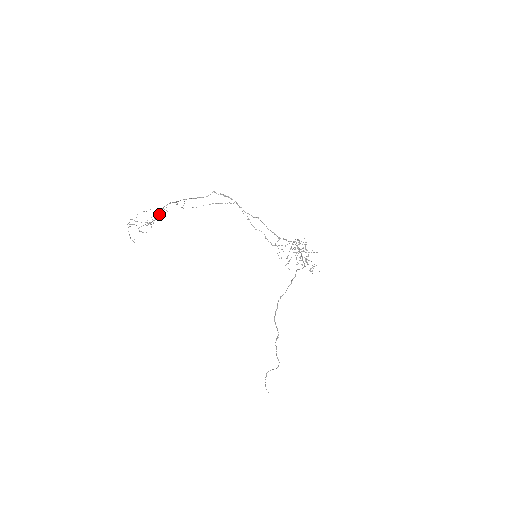
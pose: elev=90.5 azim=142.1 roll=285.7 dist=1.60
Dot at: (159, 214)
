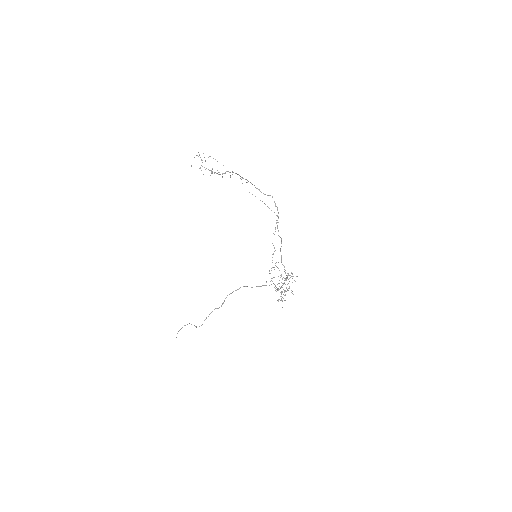
Dot at: (224, 173)
